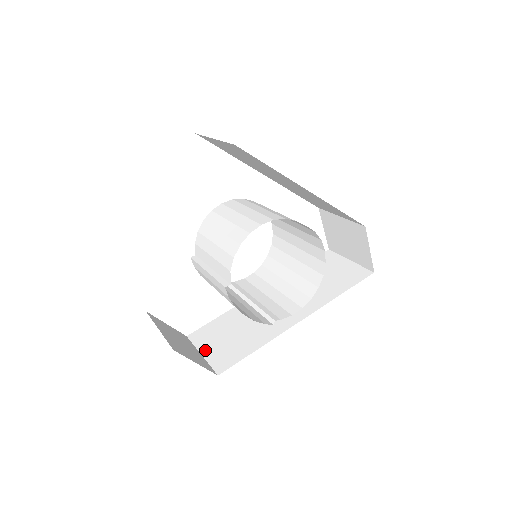
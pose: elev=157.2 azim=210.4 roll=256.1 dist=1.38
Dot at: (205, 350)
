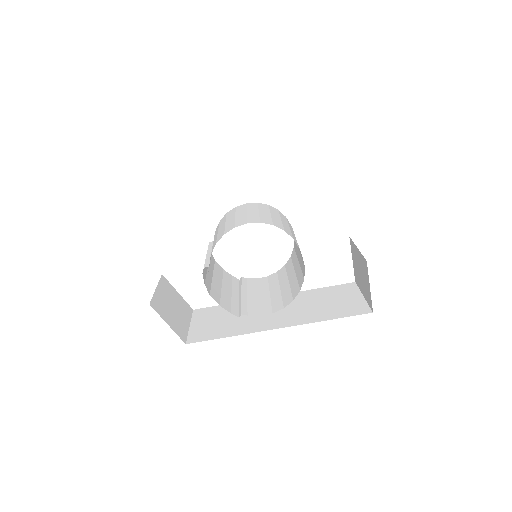
Dot at: (195, 324)
